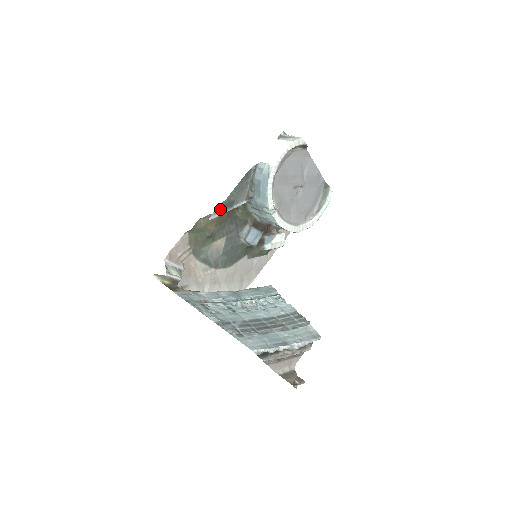
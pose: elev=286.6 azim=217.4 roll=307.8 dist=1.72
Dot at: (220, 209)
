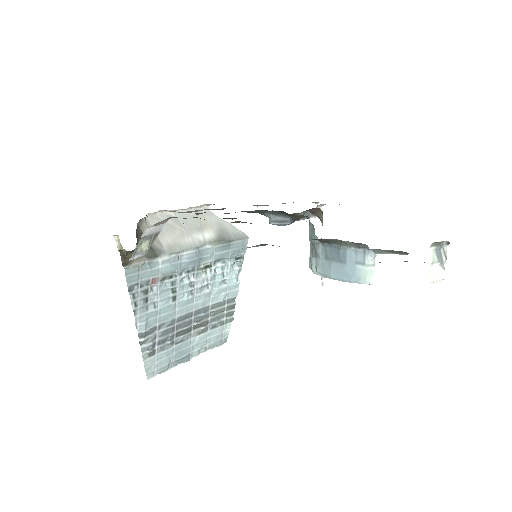
Dot at: occluded
